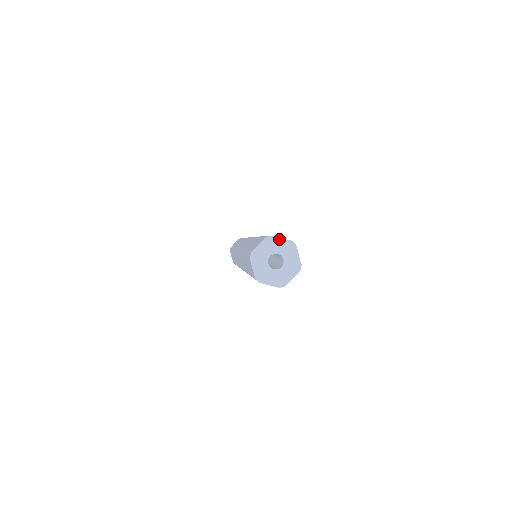
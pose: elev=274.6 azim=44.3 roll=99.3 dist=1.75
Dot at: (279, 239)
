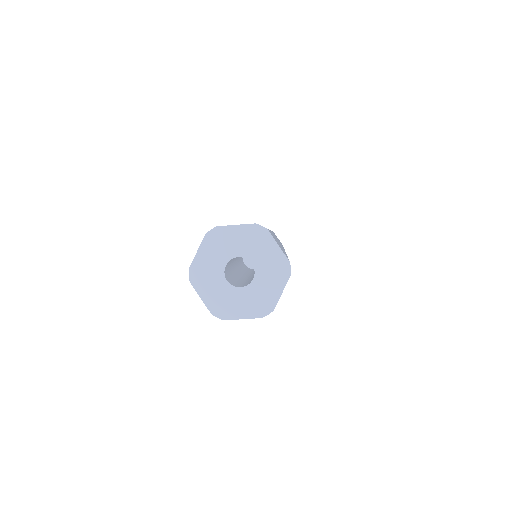
Dot at: (273, 243)
